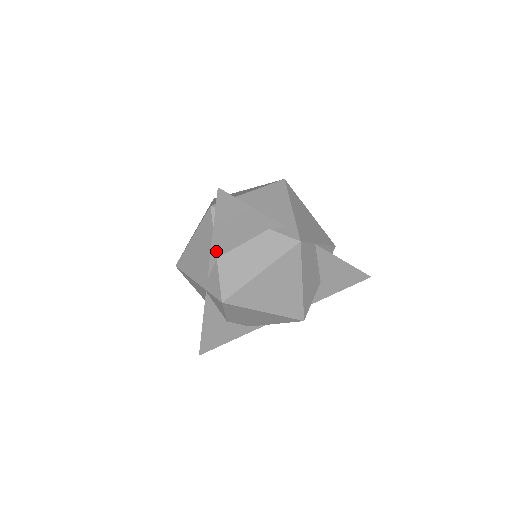
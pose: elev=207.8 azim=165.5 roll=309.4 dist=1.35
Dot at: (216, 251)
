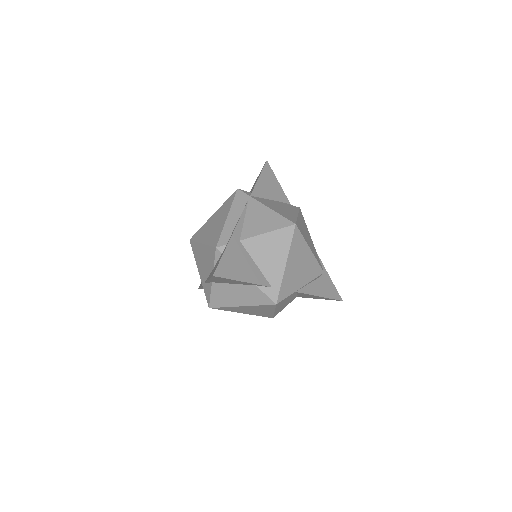
Dot at: (211, 281)
